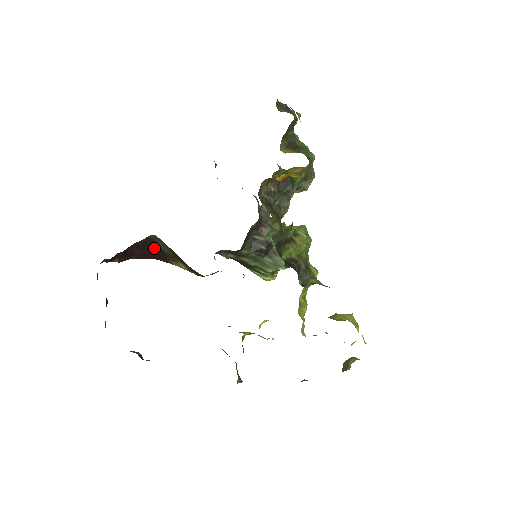
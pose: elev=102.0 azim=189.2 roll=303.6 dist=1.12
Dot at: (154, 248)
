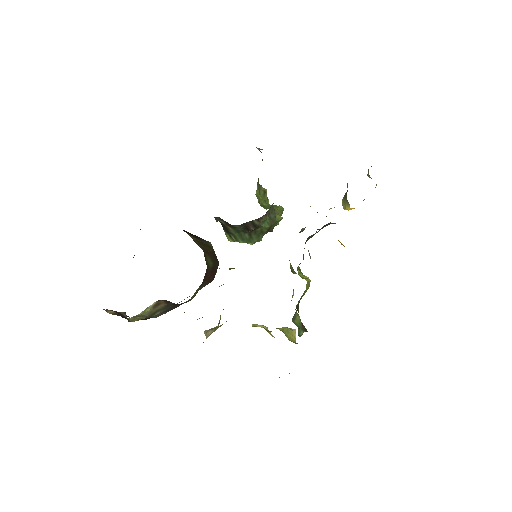
Dot at: (190, 233)
